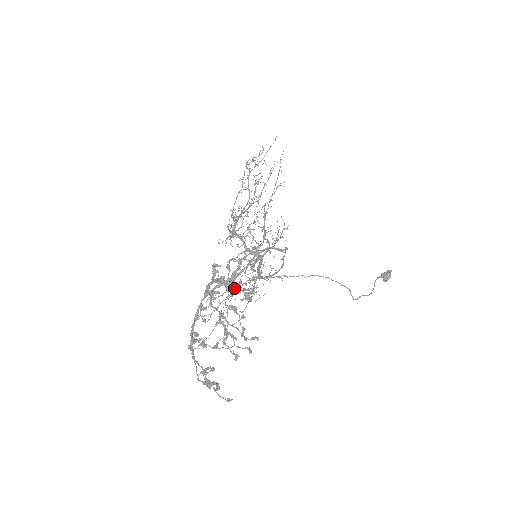
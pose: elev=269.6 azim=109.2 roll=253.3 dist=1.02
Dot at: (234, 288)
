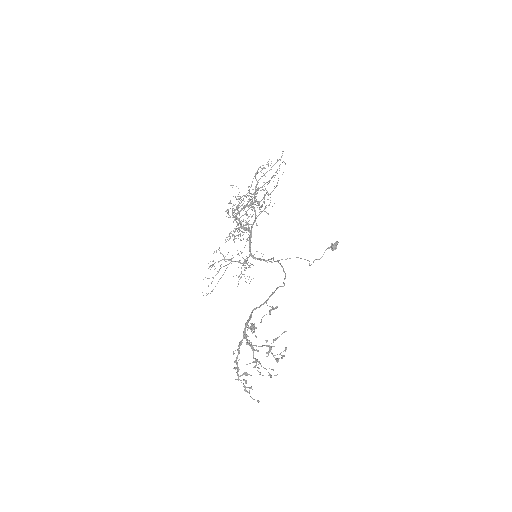
Dot at: (269, 352)
